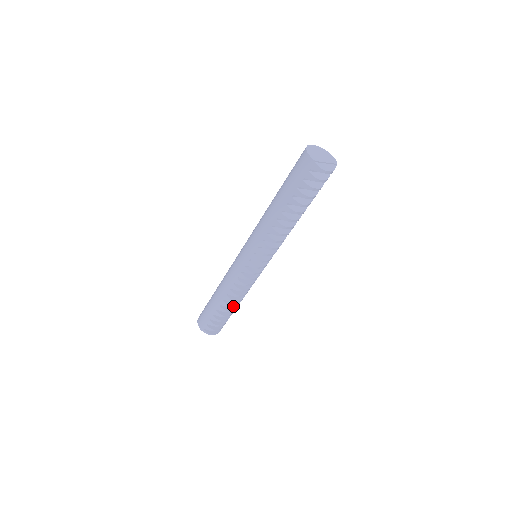
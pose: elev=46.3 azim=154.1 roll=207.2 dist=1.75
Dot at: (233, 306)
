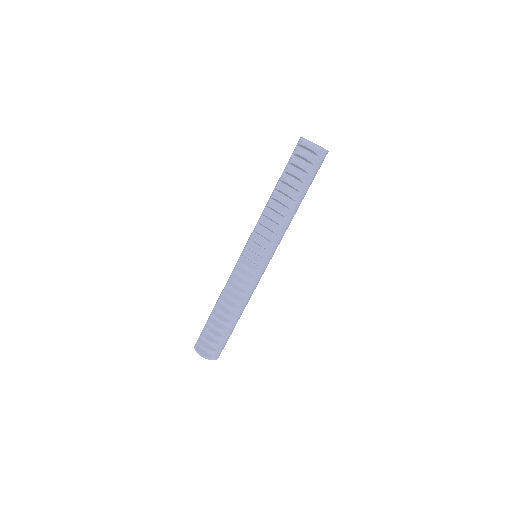
Dot at: (221, 312)
